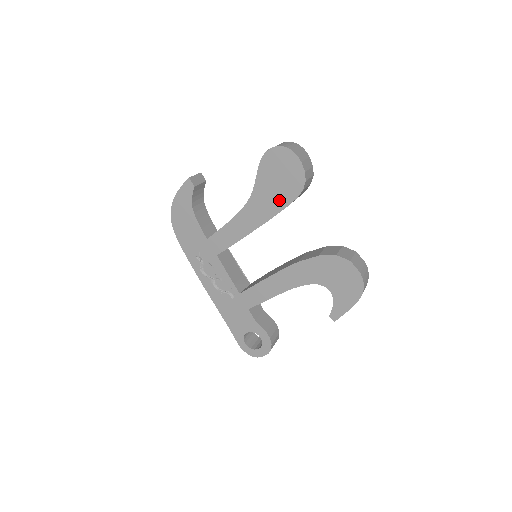
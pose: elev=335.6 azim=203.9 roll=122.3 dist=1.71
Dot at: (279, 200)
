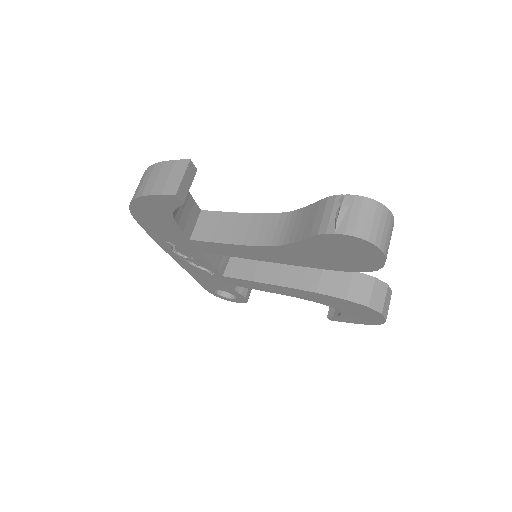
Dot at: (324, 263)
